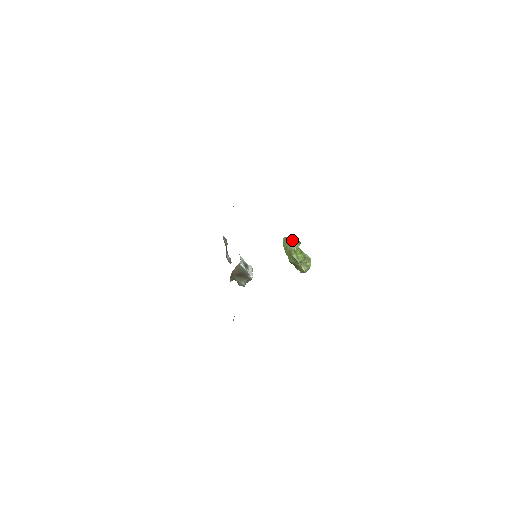
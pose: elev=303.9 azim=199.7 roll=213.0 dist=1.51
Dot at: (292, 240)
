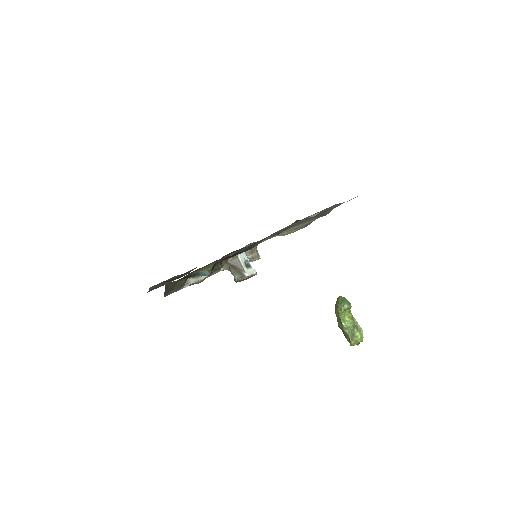
Dot at: (343, 299)
